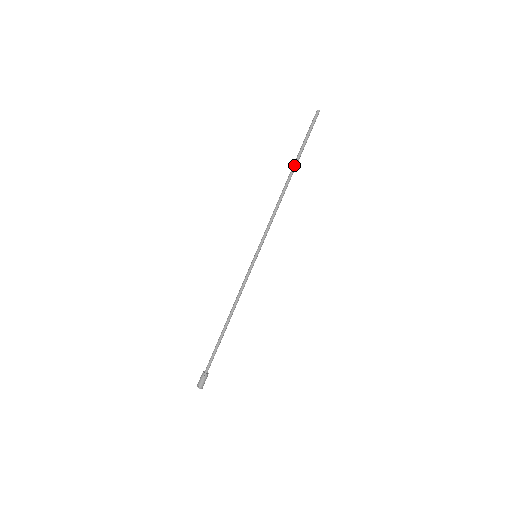
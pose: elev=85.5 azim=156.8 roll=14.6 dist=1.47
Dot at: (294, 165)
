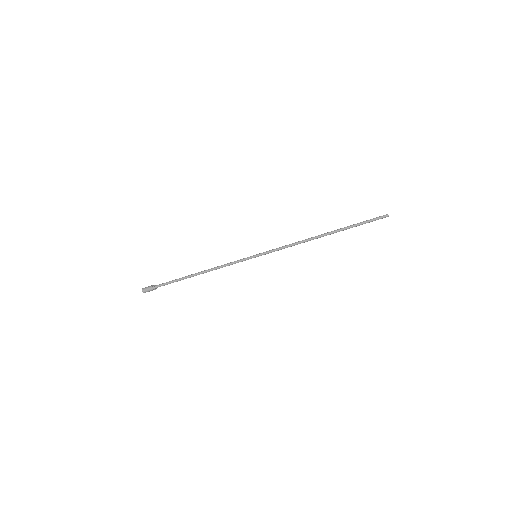
Dot at: (337, 230)
